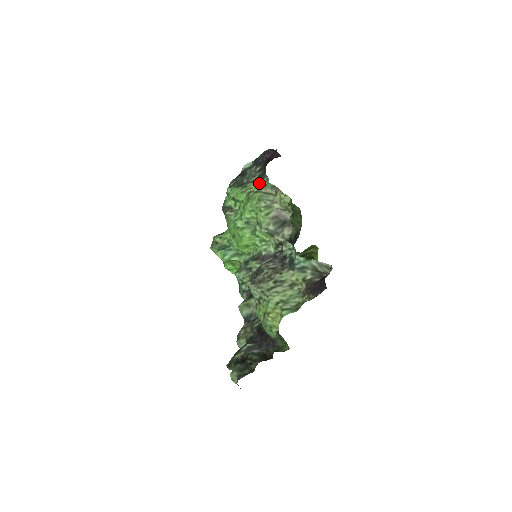
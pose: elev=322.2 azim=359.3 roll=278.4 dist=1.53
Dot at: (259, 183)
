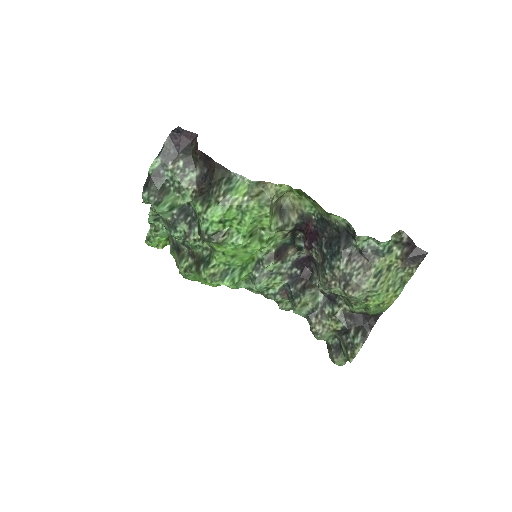
Dot at: (238, 188)
